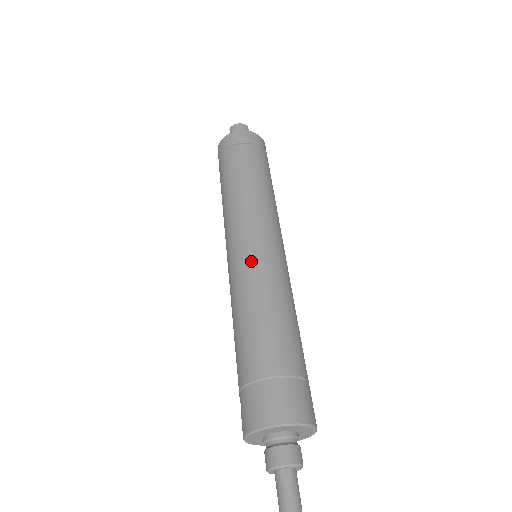
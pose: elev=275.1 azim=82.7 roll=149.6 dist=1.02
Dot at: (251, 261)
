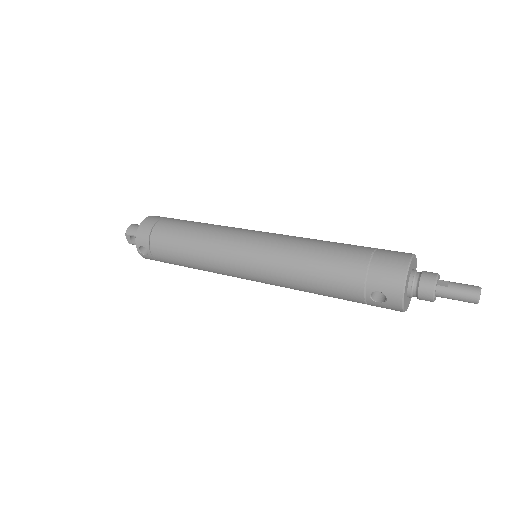
Dot at: (270, 241)
